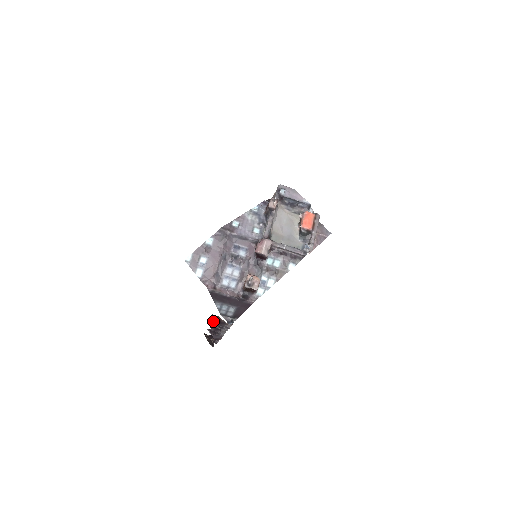
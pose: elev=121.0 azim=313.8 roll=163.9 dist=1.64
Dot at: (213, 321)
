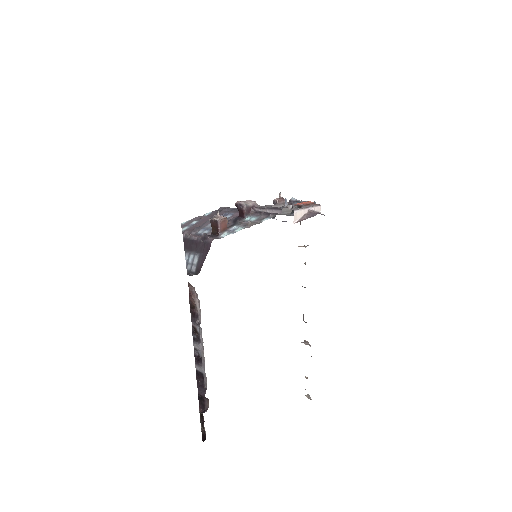
Dot at: (194, 331)
